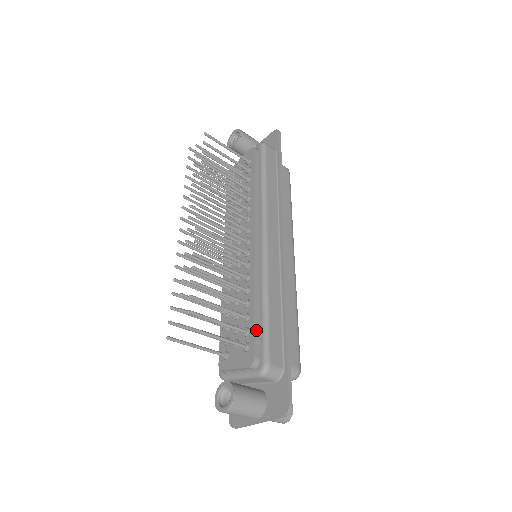
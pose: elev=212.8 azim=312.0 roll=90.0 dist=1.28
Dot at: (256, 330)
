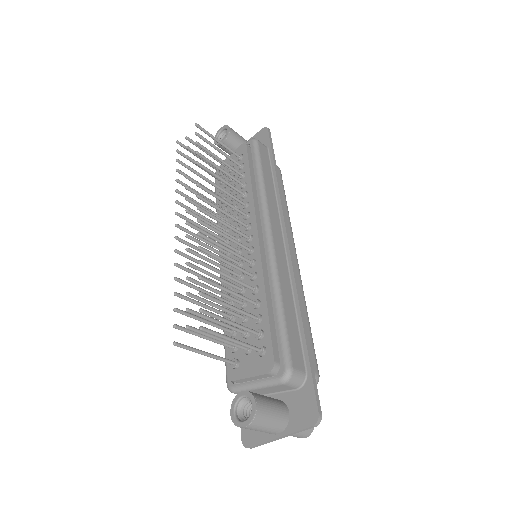
Dot at: (272, 332)
